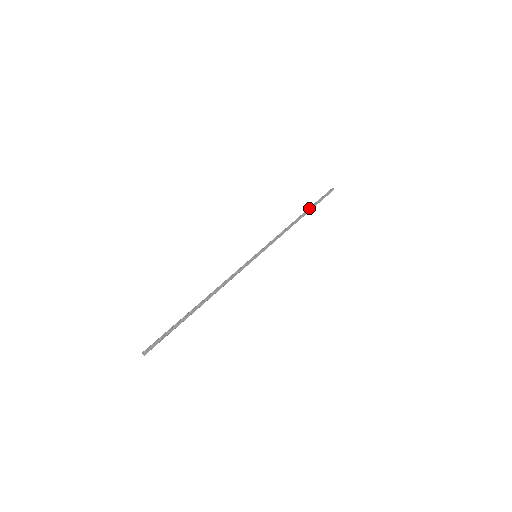
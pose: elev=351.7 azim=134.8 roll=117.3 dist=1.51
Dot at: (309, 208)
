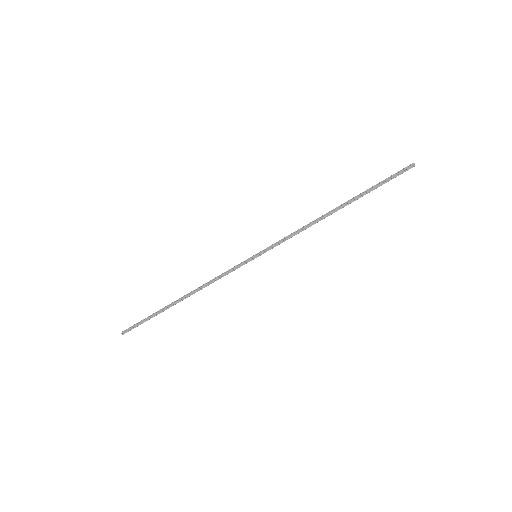
Dot at: (356, 196)
